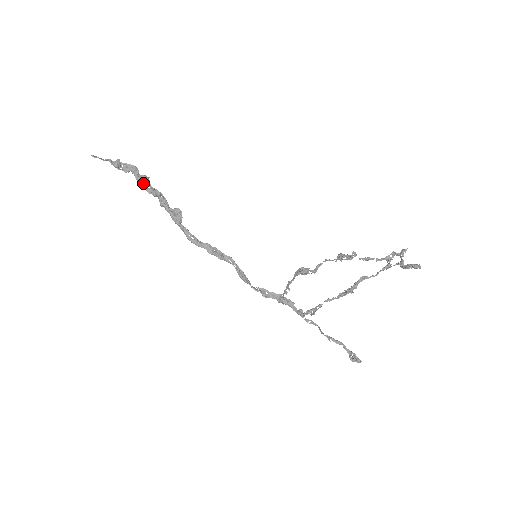
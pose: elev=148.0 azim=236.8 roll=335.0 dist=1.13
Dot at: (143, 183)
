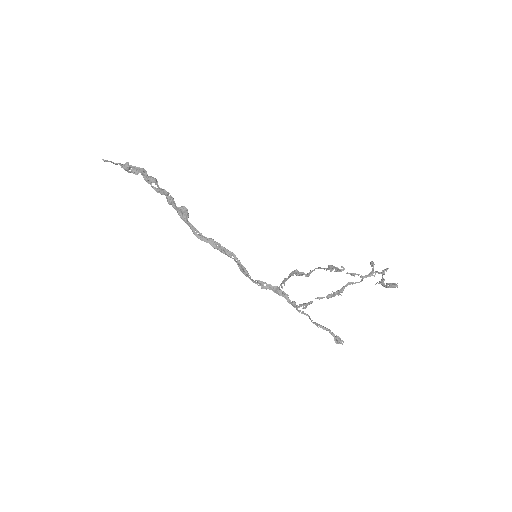
Dot at: (151, 183)
